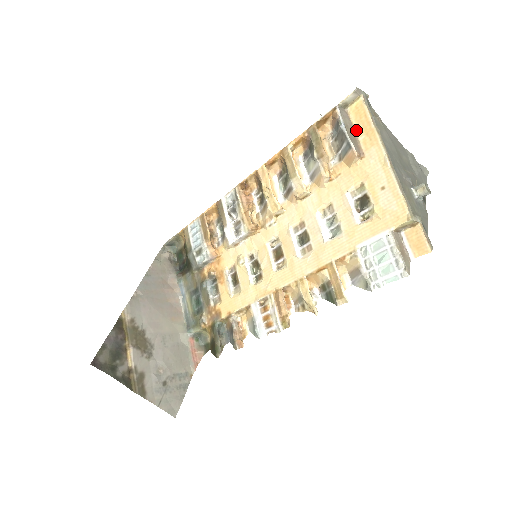
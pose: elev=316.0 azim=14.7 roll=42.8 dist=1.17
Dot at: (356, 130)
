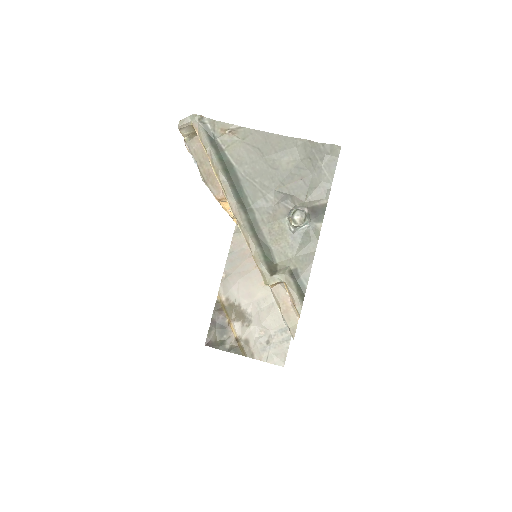
Dot at: occluded
